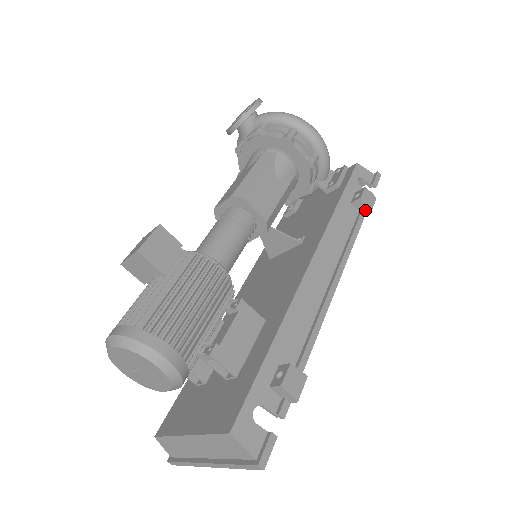
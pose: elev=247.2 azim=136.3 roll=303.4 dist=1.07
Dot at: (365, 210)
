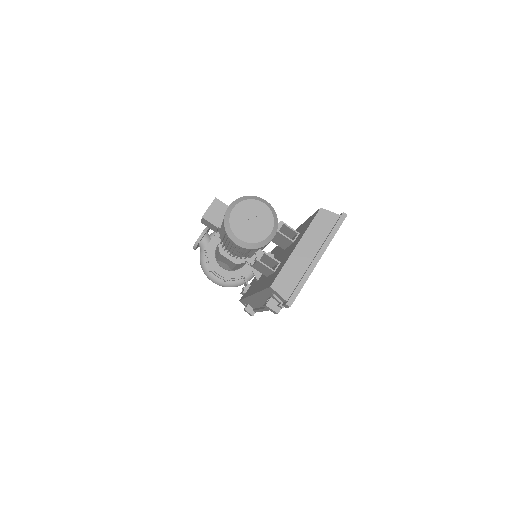
Dot at: occluded
